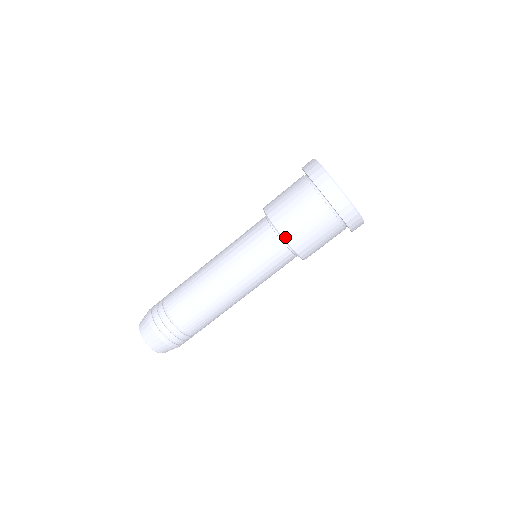
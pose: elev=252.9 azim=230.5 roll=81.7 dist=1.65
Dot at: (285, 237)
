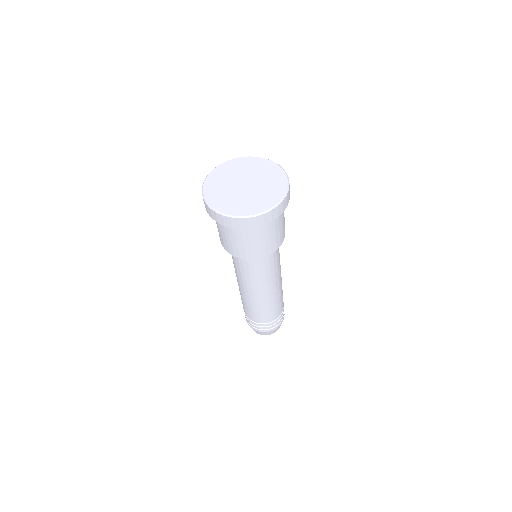
Dot at: (256, 258)
